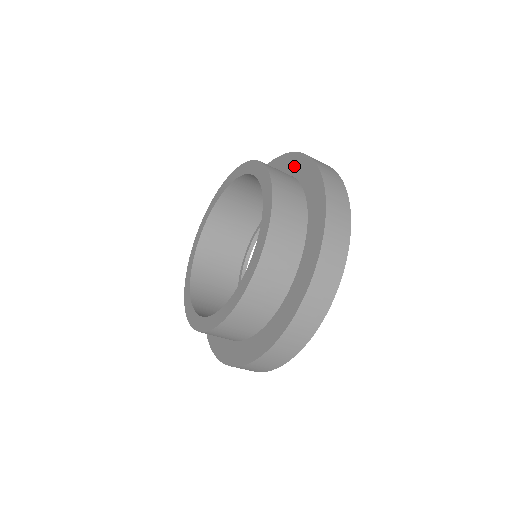
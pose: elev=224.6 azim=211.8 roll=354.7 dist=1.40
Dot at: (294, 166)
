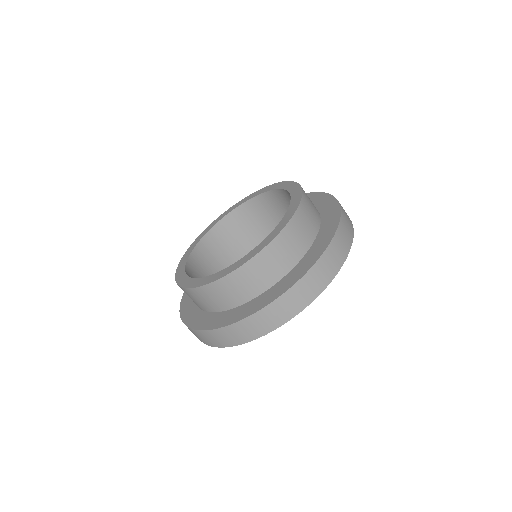
Dot at: occluded
